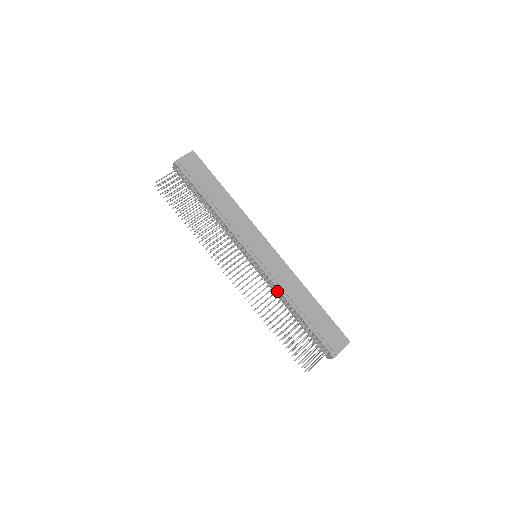
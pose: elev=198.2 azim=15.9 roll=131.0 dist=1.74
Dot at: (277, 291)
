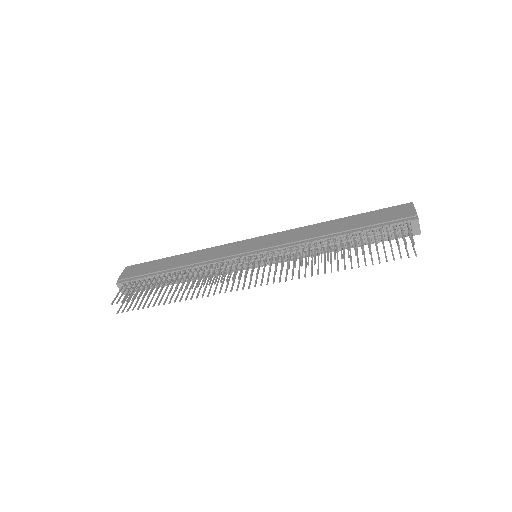
Dot at: (302, 246)
